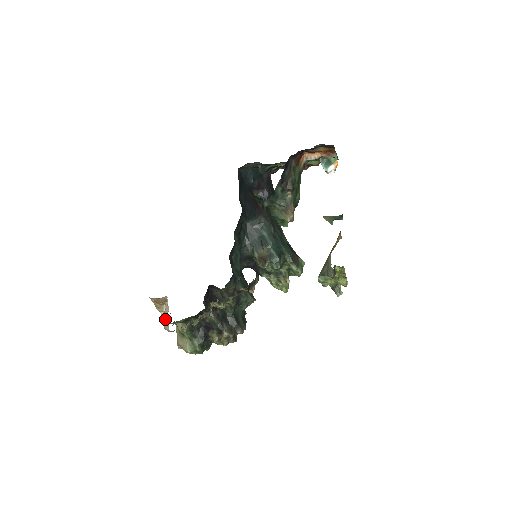
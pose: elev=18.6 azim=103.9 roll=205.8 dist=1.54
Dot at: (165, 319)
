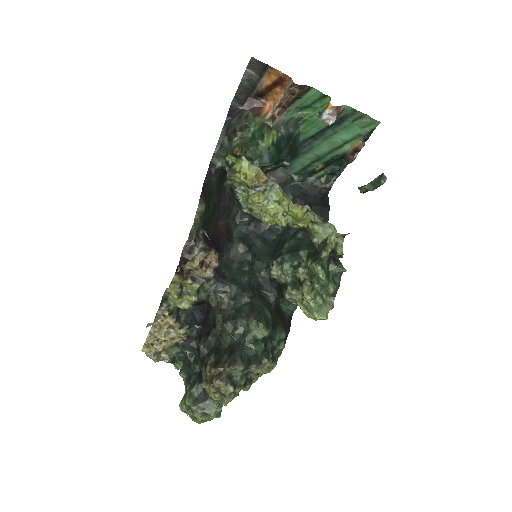
Dot at: occluded
